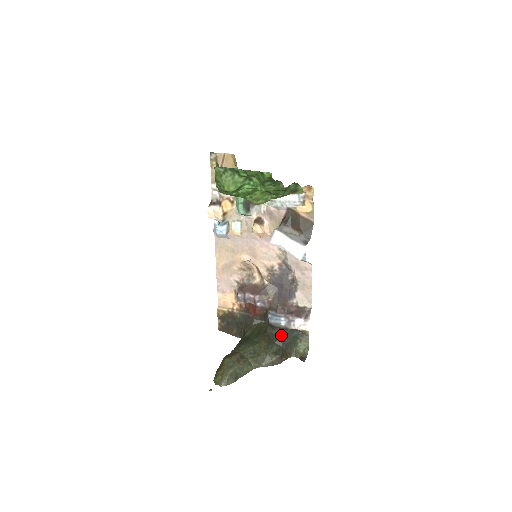
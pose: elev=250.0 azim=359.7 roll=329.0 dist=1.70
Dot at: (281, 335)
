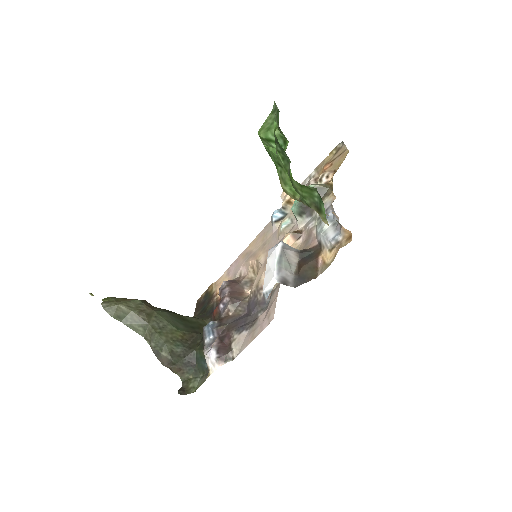
Dot at: (197, 349)
